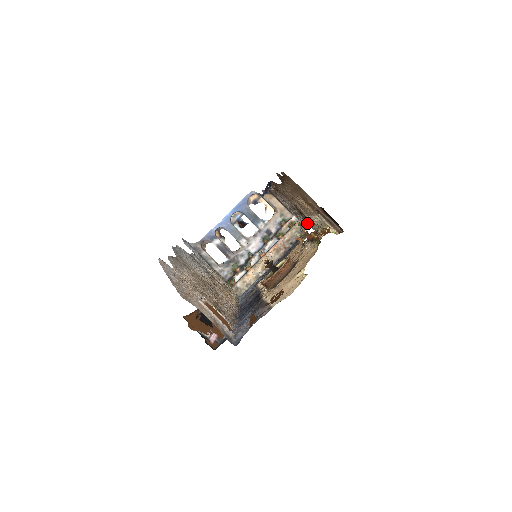
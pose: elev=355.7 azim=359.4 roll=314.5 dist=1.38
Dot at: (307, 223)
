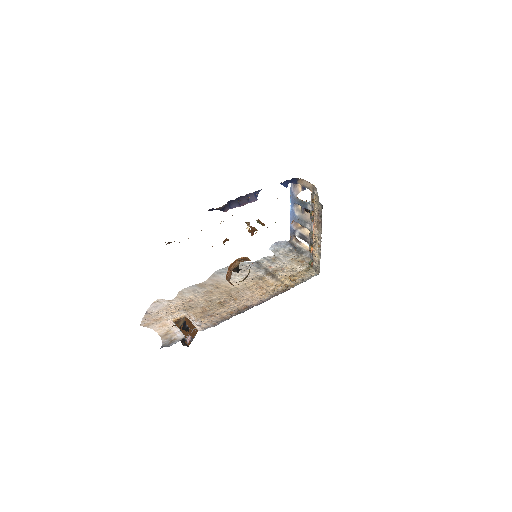
Dot at: (247, 224)
